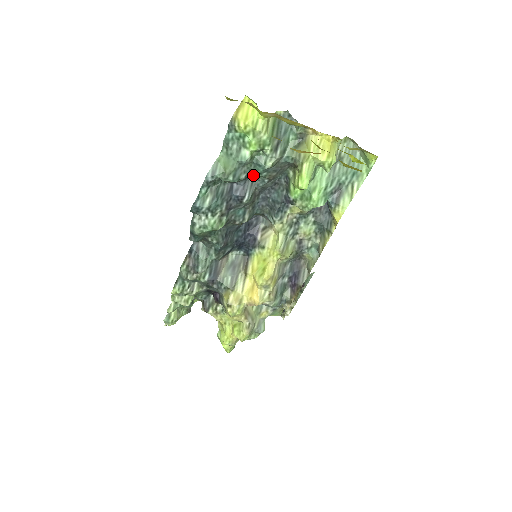
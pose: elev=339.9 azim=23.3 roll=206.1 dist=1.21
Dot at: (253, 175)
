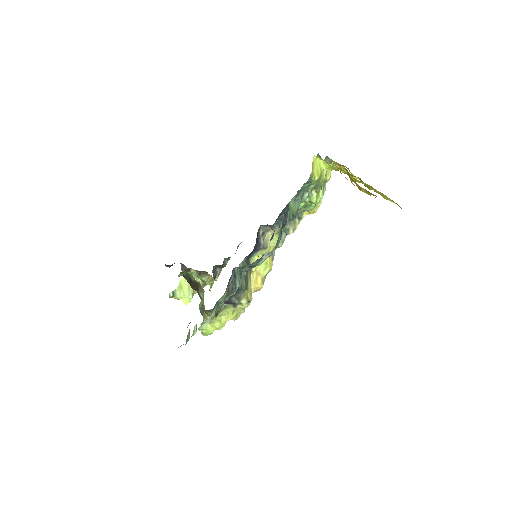
Dot at: occluded
